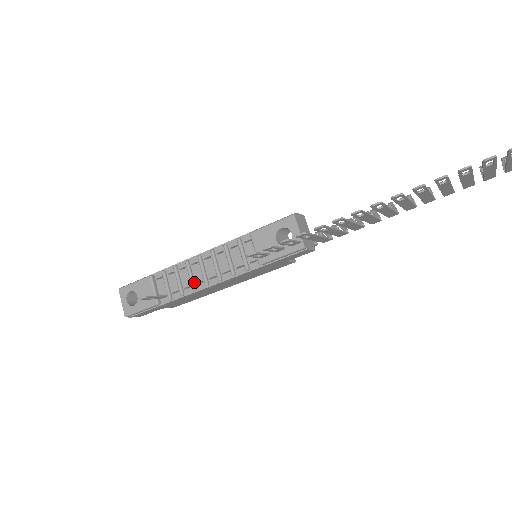
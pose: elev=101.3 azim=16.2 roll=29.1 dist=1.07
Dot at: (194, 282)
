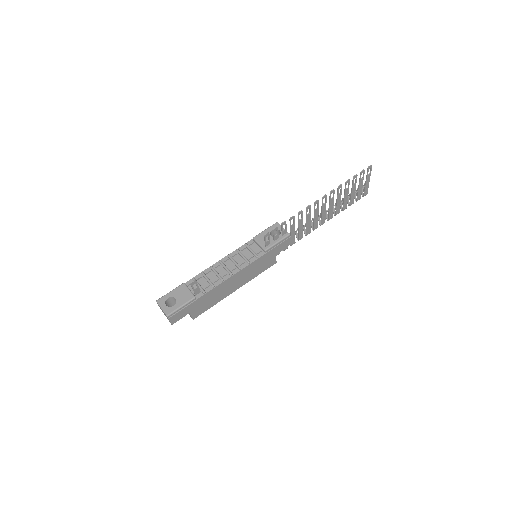
Dot at: (221, 276)
